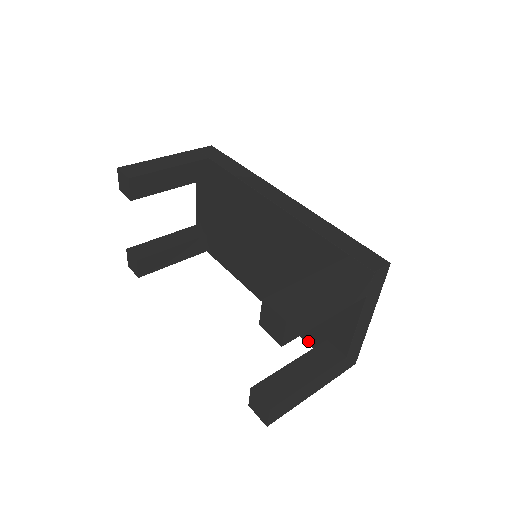
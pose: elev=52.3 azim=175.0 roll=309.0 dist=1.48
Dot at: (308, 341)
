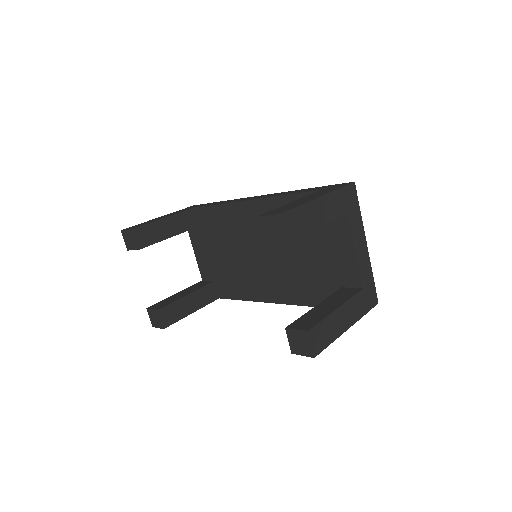
Dot at: occluded
